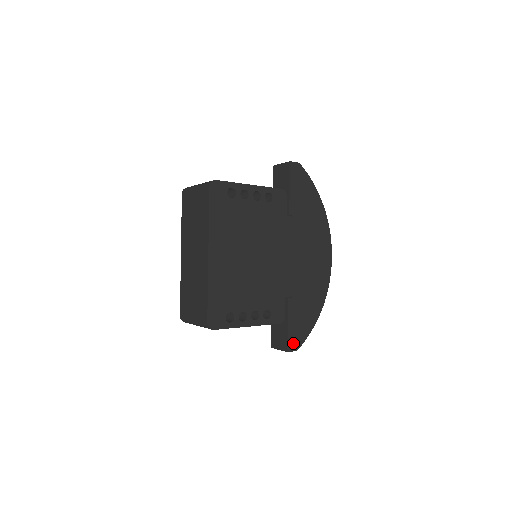
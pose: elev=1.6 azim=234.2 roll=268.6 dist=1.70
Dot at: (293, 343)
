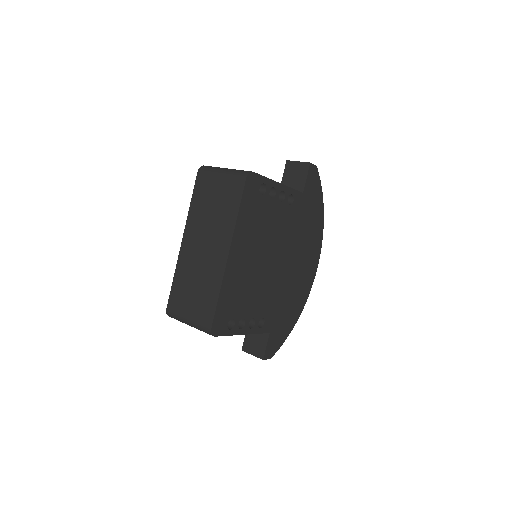
Dot at: (269, 351)
